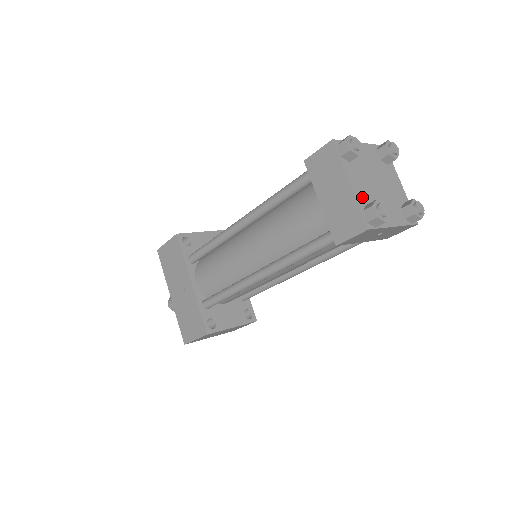
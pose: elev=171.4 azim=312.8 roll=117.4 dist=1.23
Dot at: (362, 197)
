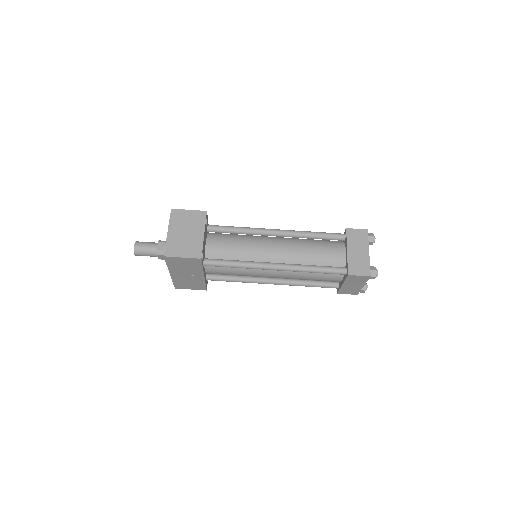
Dot at: occluded
